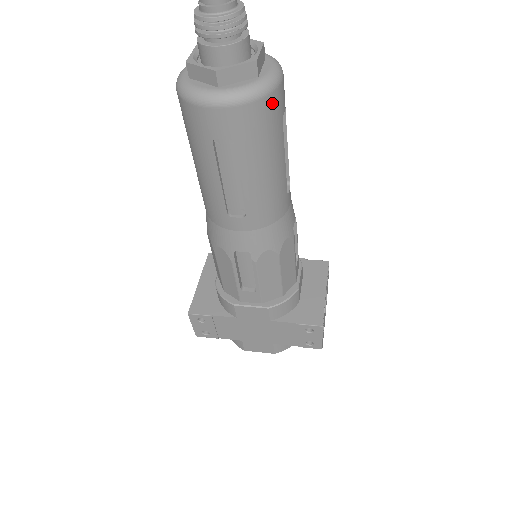
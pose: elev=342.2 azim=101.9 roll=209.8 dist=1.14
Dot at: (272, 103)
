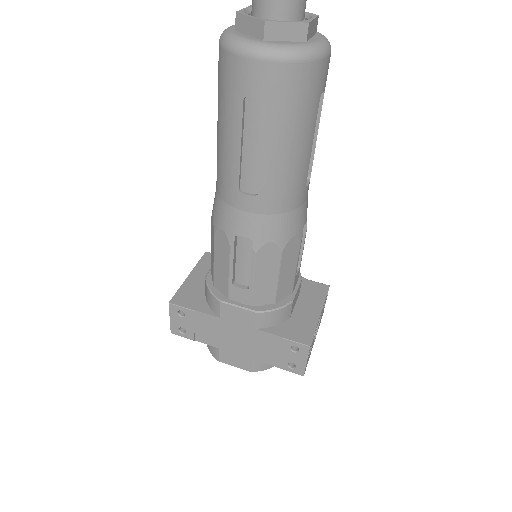
Dot at: (314, 72)
